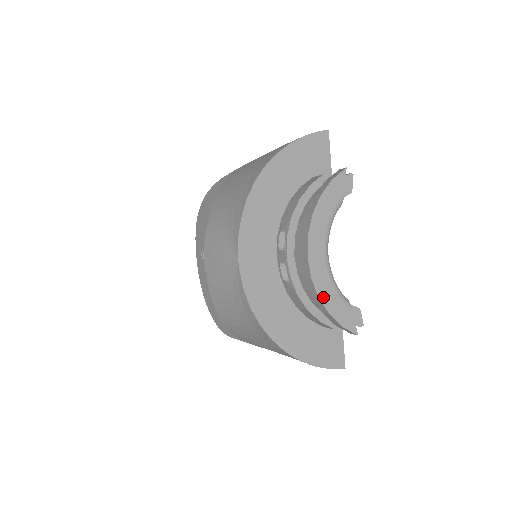
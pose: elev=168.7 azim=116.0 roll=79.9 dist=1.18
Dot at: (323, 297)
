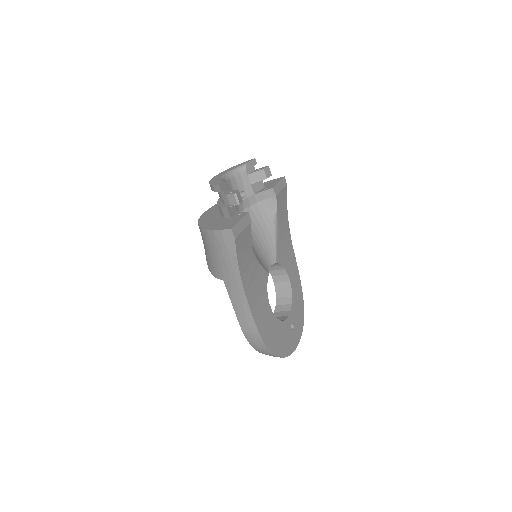
Dot at: (211, 182)
